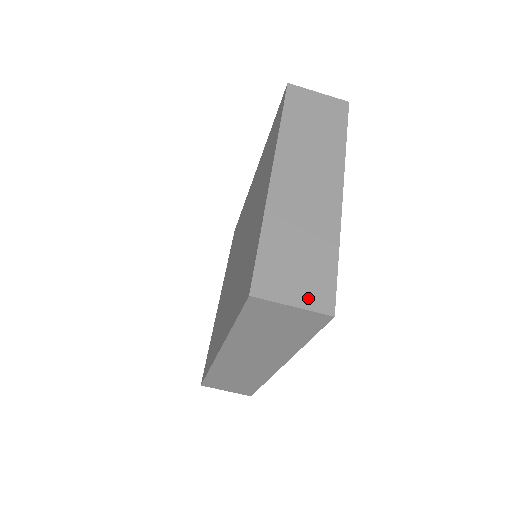
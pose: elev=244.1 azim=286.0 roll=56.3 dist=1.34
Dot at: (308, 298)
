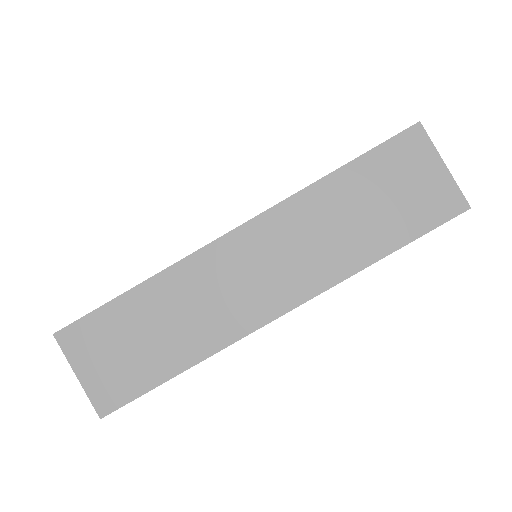
Dot at: occluded
